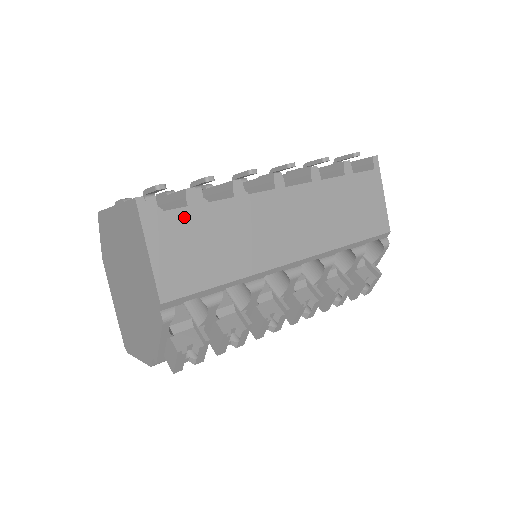
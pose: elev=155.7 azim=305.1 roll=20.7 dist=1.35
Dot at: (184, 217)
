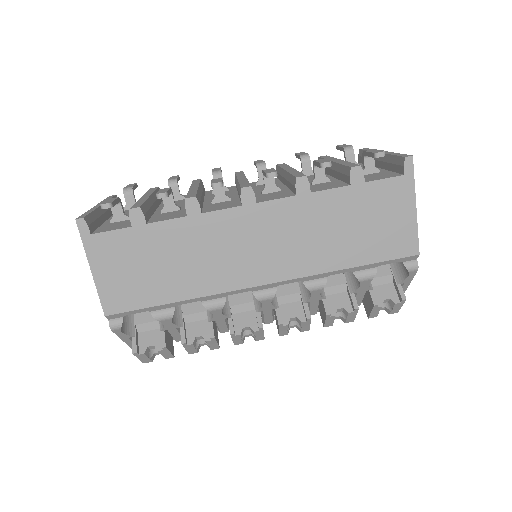
Dot at: (128, 237)
